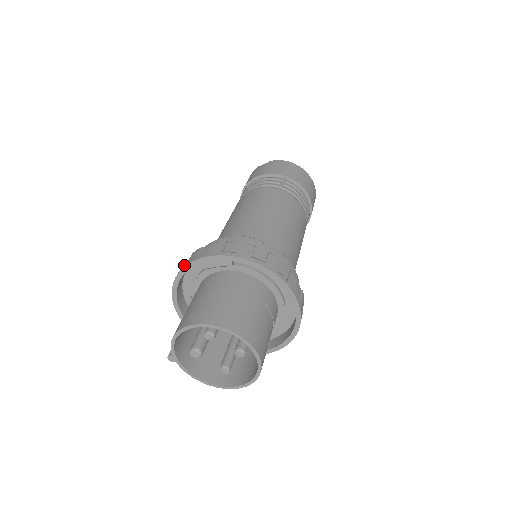
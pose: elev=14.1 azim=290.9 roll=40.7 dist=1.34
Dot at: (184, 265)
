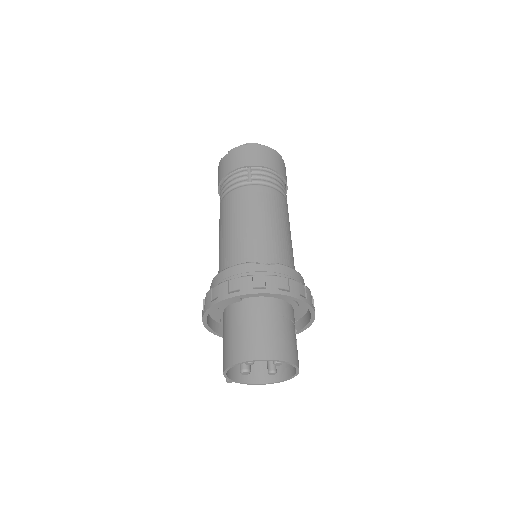
Dot at: (204, 310)
